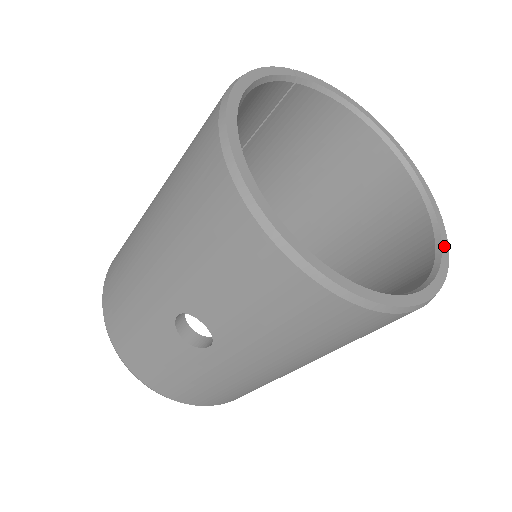
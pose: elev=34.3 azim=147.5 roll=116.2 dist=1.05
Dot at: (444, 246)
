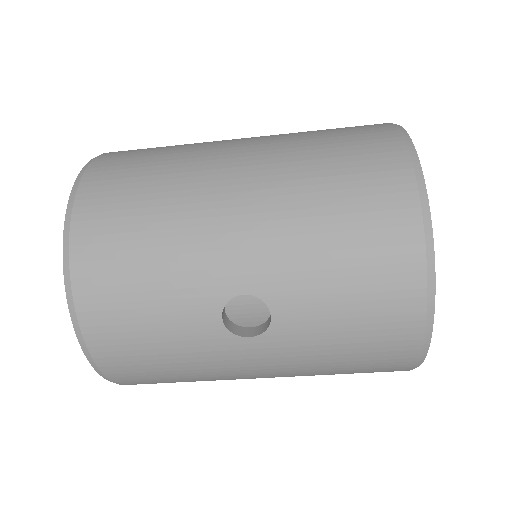
Dot at: occluded
